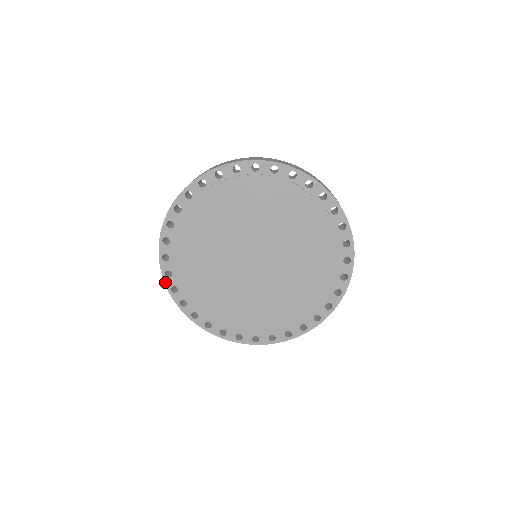
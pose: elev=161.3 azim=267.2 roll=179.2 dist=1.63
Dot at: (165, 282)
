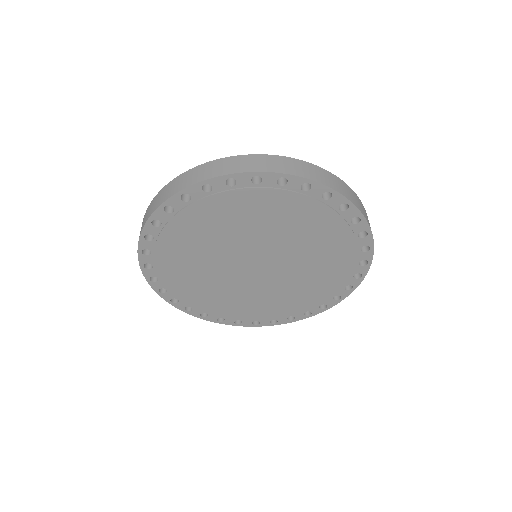
Dot at: (151, 285)
